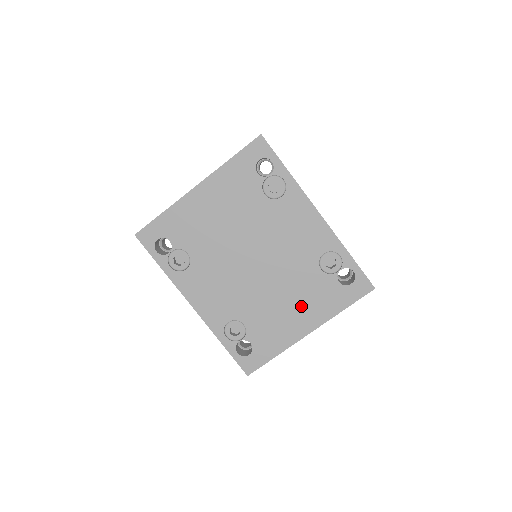
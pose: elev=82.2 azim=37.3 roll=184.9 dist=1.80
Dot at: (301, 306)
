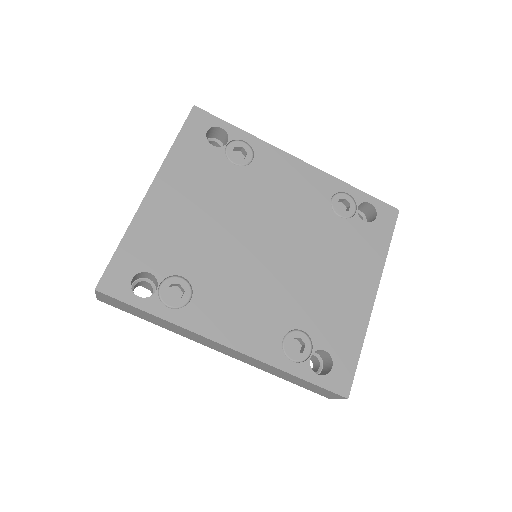
Dot at: (347, 269)
